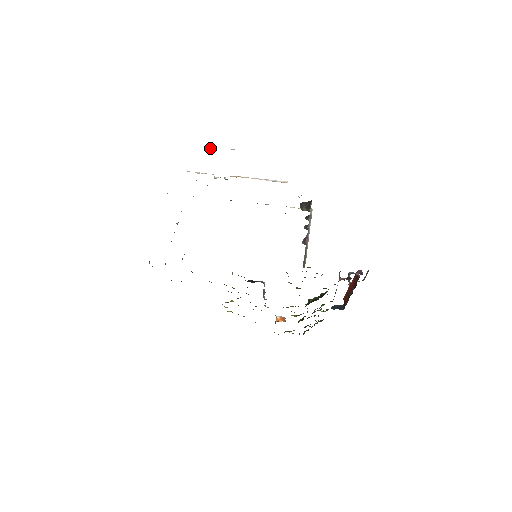
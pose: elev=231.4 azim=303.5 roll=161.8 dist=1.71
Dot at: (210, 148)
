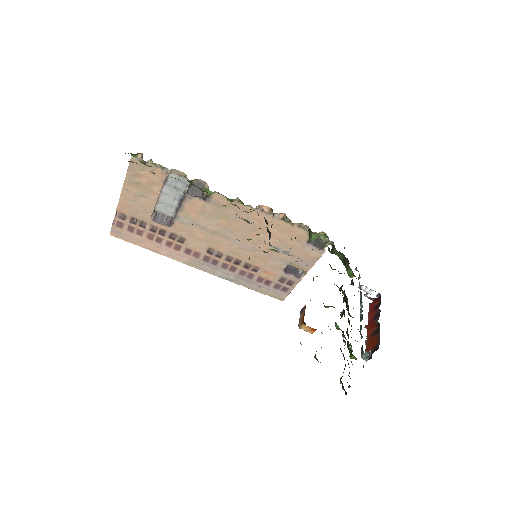
Dot at: occluded
